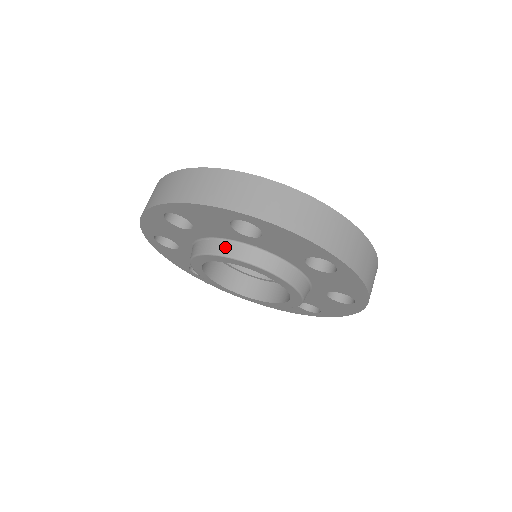
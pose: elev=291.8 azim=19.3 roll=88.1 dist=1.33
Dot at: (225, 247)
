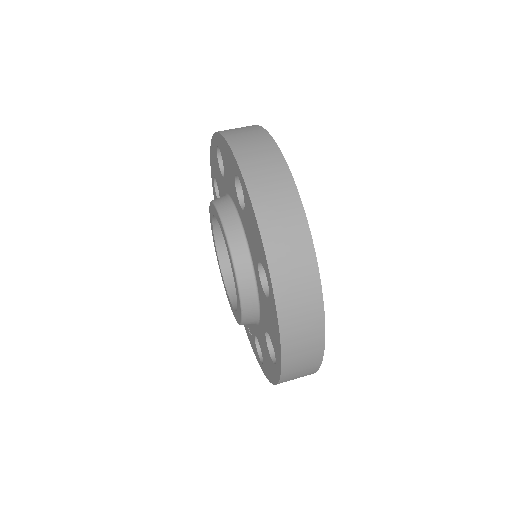
Dot at: (226, 206)
